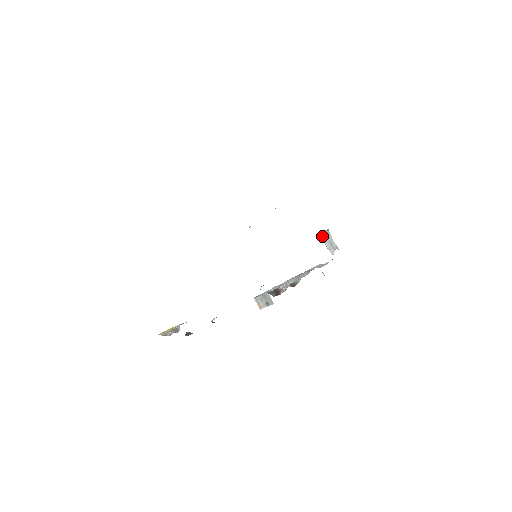
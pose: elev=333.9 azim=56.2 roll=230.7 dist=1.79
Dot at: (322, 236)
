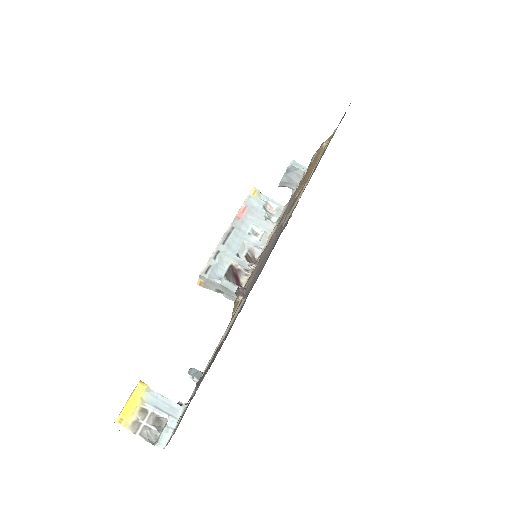
Dot at: (288, 169)
